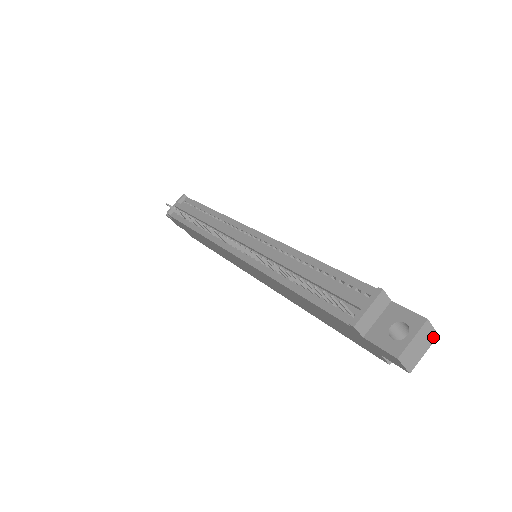
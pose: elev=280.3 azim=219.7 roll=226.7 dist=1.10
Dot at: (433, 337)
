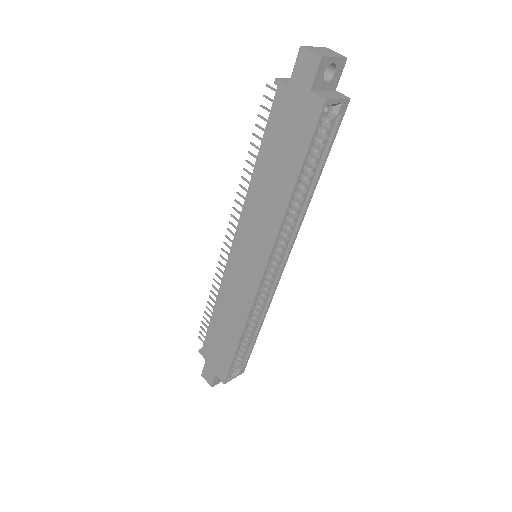
Dot at: (341, 56)
